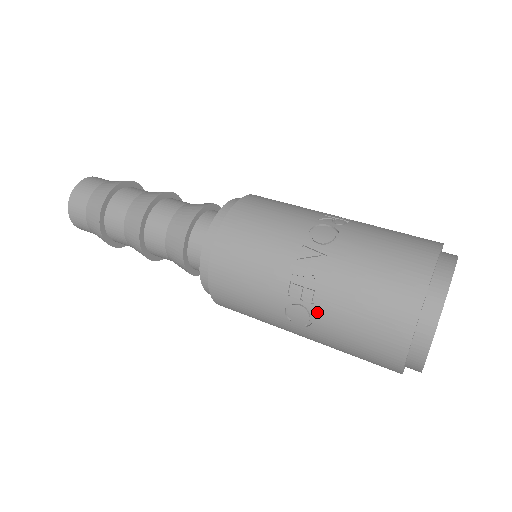
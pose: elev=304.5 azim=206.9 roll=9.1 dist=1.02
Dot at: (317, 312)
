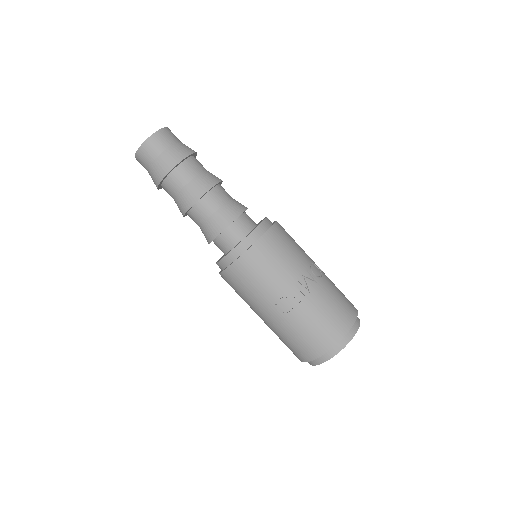
Dot at: (297, 308)
